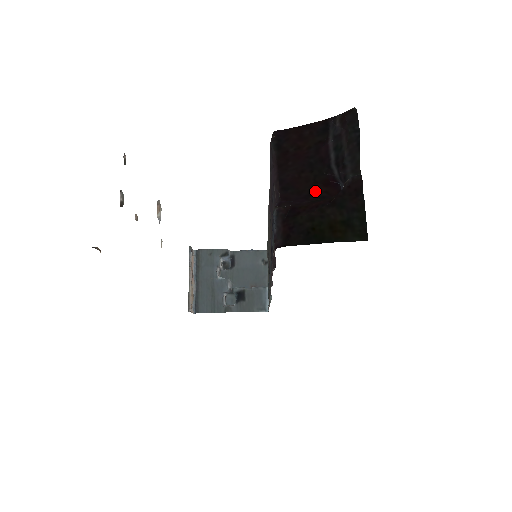
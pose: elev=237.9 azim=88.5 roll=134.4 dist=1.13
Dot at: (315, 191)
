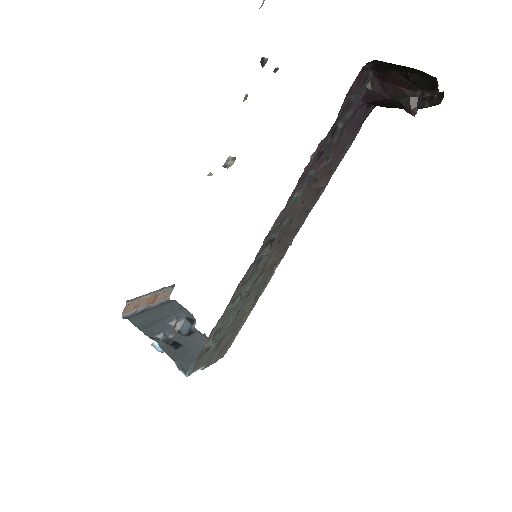
Dot at: (395, 105)
